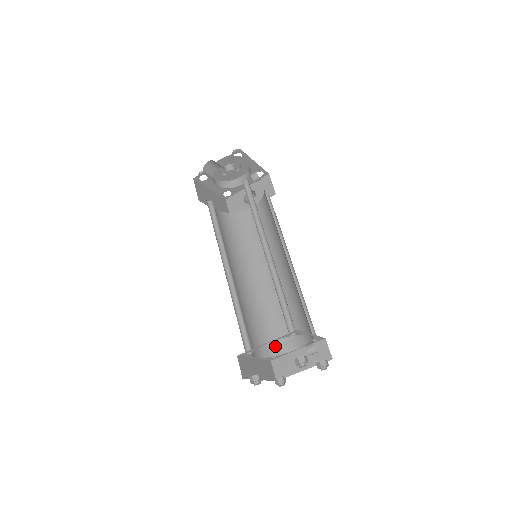
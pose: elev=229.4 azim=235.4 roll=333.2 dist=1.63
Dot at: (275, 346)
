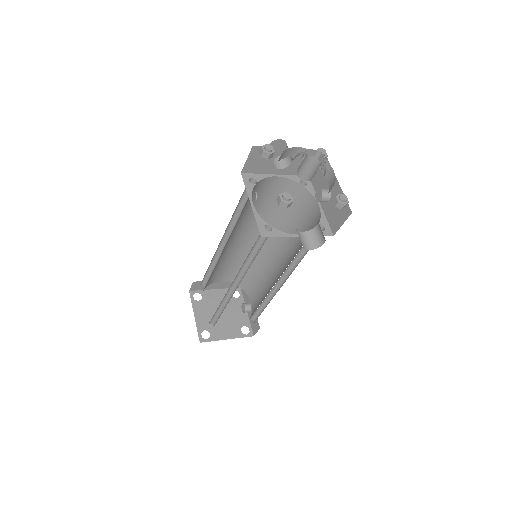
Dot at: occluded
